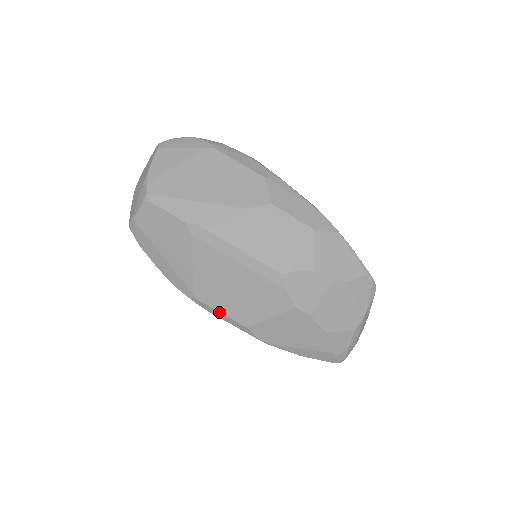
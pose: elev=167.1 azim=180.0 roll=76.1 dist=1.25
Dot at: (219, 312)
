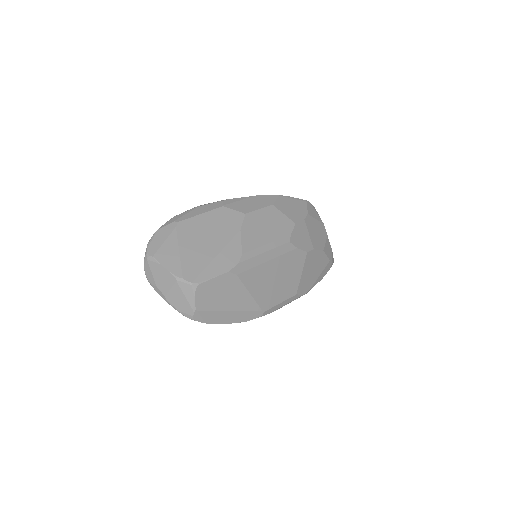
Dot at: (279, 304)
